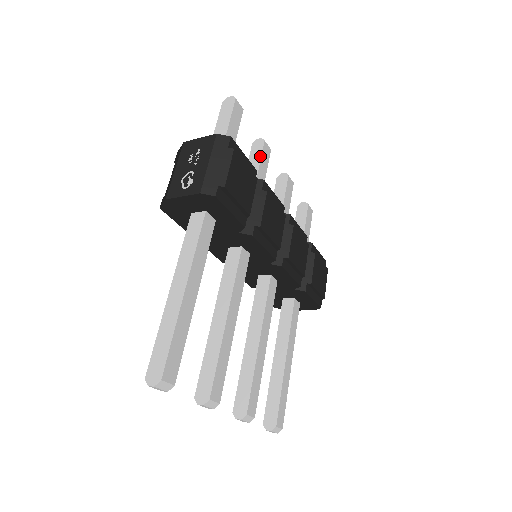
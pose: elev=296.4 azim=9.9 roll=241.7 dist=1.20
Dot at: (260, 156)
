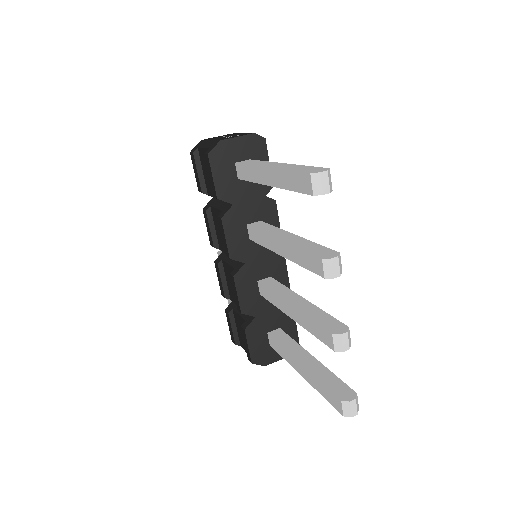
Dot at: occluded
